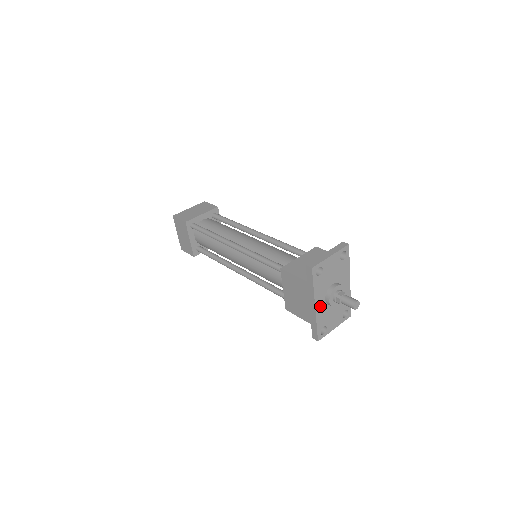
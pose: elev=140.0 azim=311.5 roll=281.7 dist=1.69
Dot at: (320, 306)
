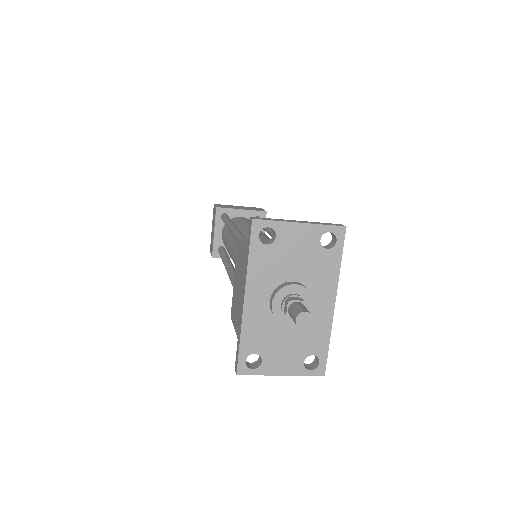
Dot at: (256, 306)
